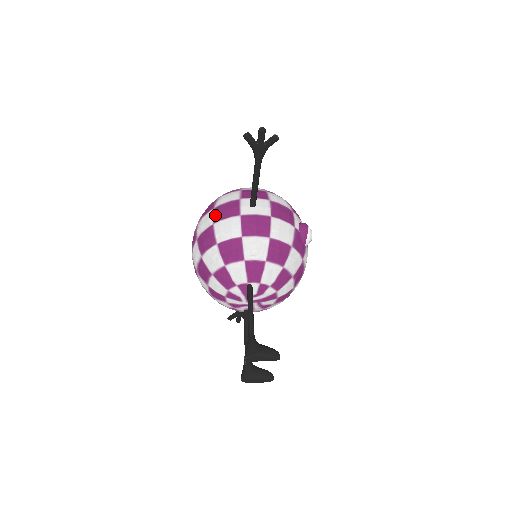
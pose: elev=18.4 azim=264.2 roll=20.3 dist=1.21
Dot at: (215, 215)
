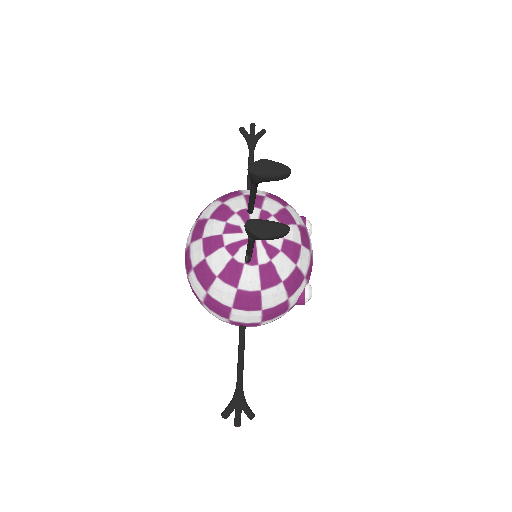
Dot at: occluded
